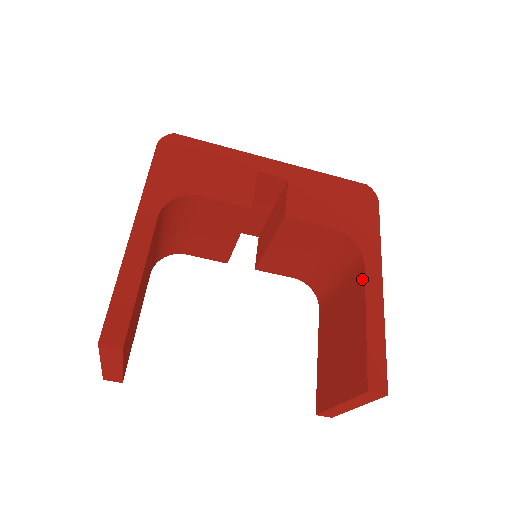
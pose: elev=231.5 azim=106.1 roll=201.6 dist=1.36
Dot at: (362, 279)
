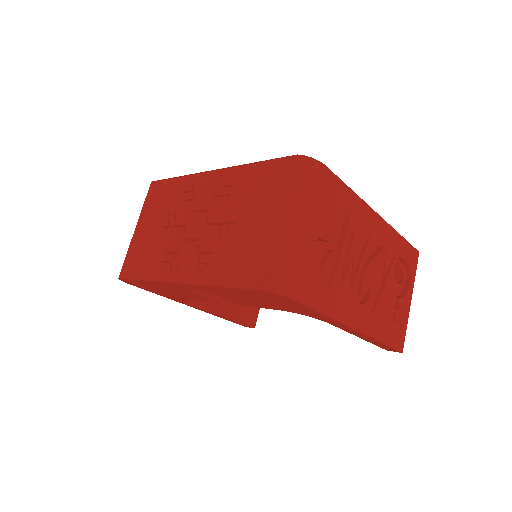
Dot at: occluded
